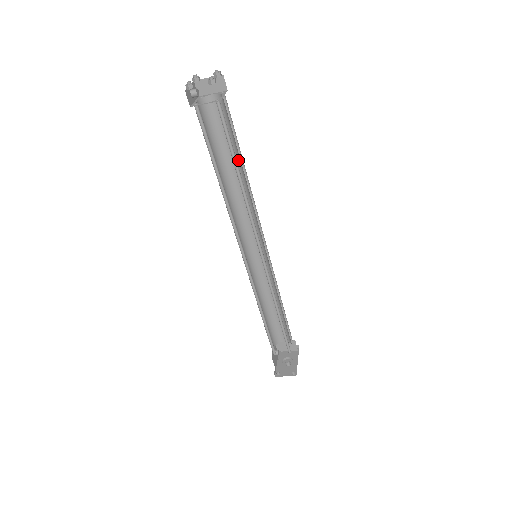
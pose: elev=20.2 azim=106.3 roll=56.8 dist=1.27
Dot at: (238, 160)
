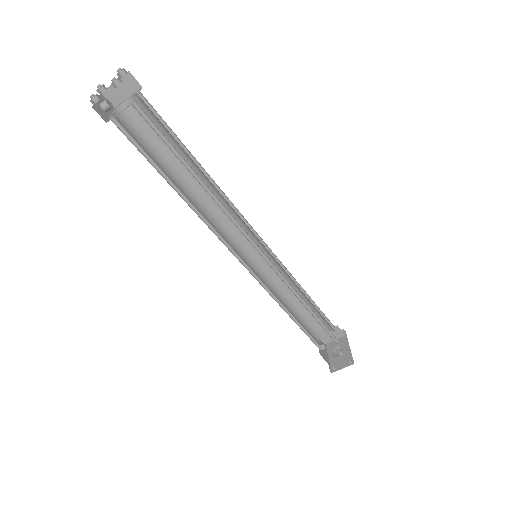
Dot at: (189, 160)
